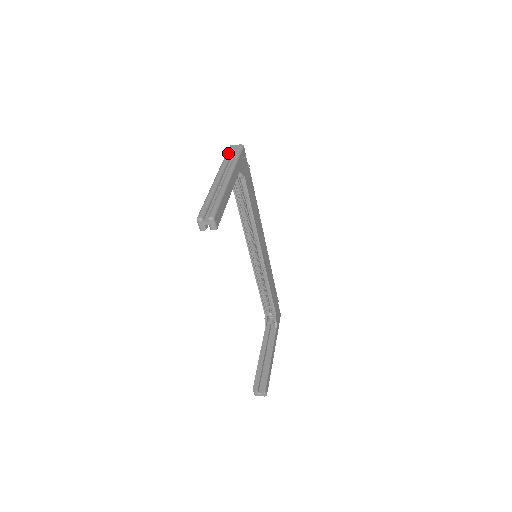
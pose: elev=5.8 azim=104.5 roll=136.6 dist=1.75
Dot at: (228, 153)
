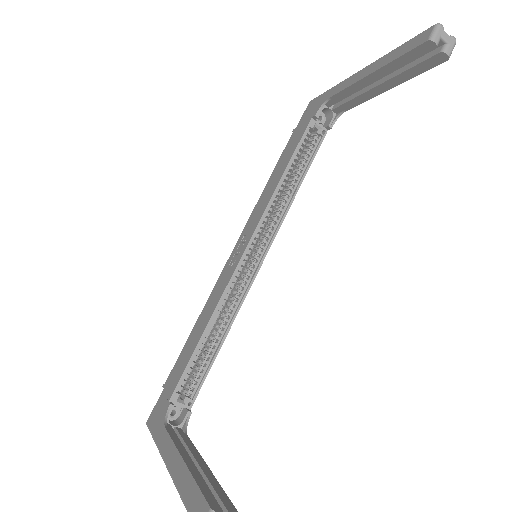
Dot at: occluded
